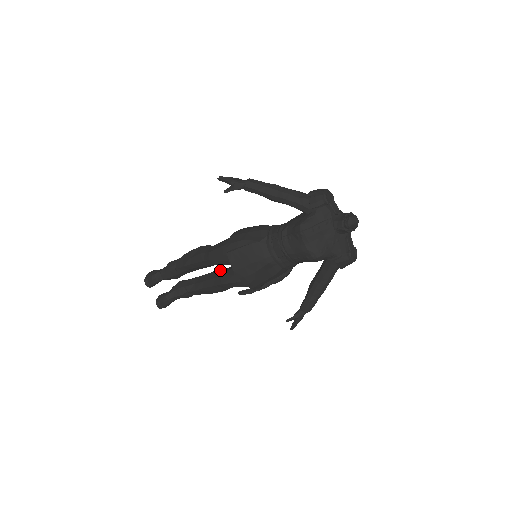
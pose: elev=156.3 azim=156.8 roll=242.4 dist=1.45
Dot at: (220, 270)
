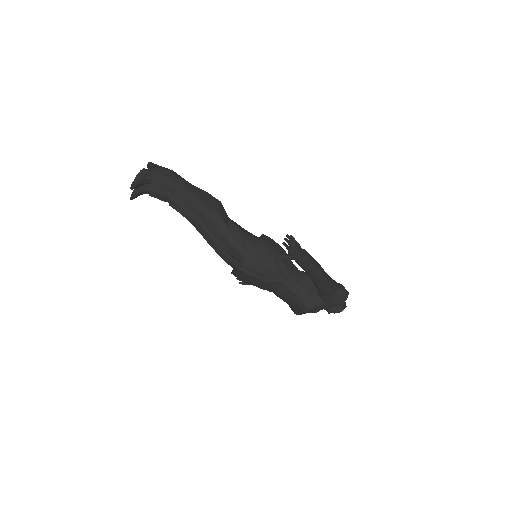
Dot at: occluded
